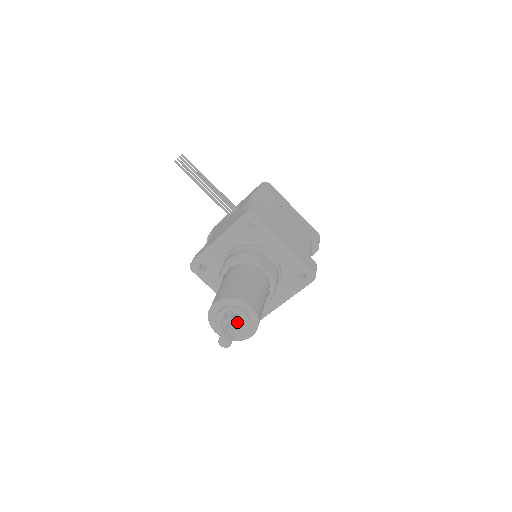
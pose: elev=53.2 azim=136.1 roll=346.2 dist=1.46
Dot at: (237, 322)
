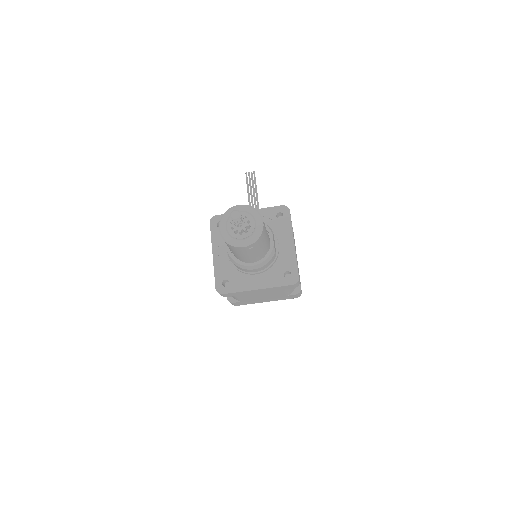
Dot at: (247, 222)
